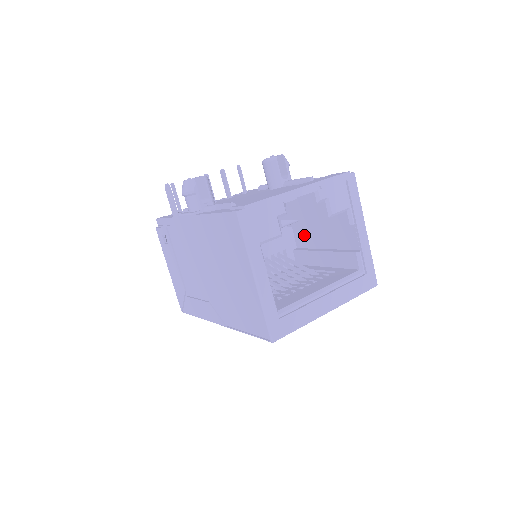
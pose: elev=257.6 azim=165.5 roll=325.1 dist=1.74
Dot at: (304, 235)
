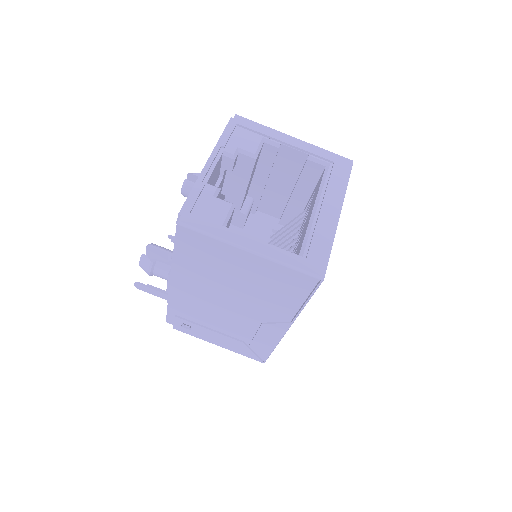
Dot at: (270, 203)
